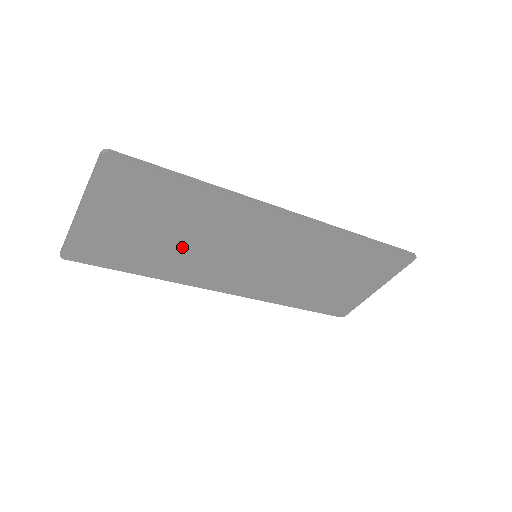
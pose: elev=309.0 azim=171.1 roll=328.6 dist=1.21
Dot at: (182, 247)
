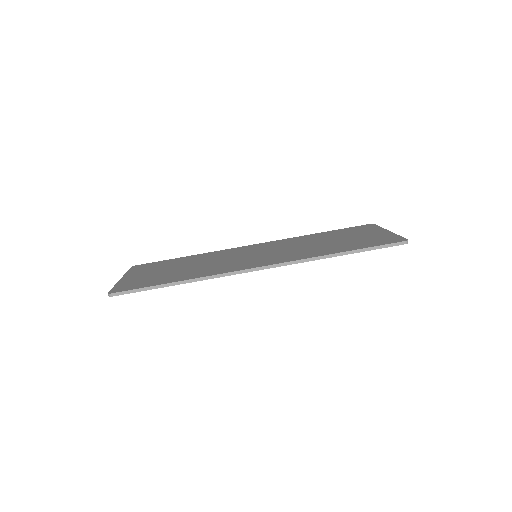
Dot at: occluded
